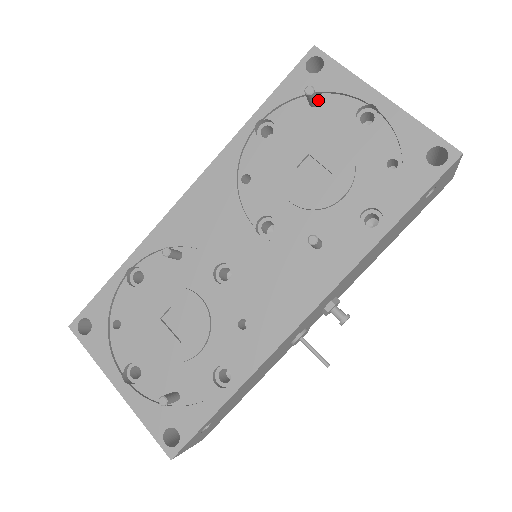
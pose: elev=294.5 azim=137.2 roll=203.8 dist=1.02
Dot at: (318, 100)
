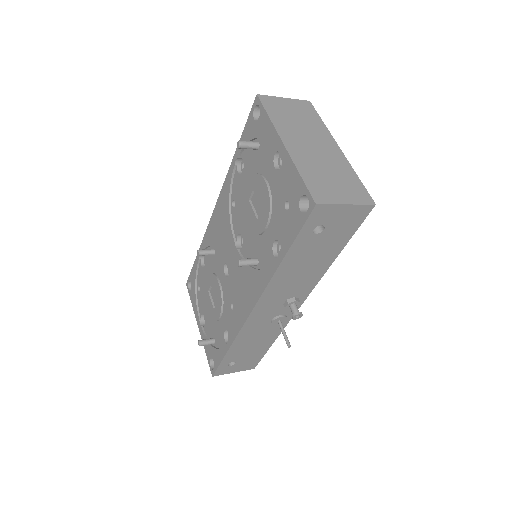
Dot at: (259, 144)
